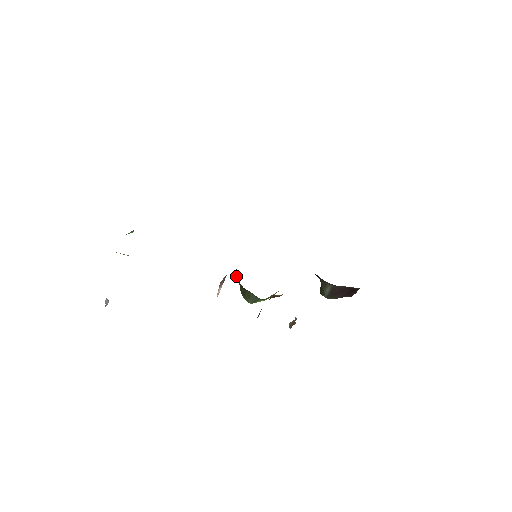
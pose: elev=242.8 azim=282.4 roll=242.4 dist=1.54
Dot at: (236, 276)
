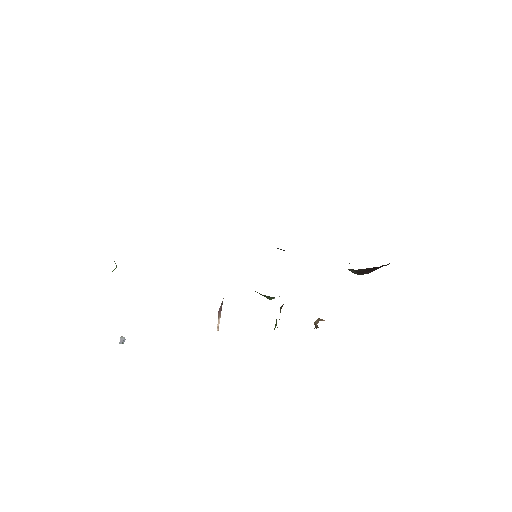
Dot at: occluded
